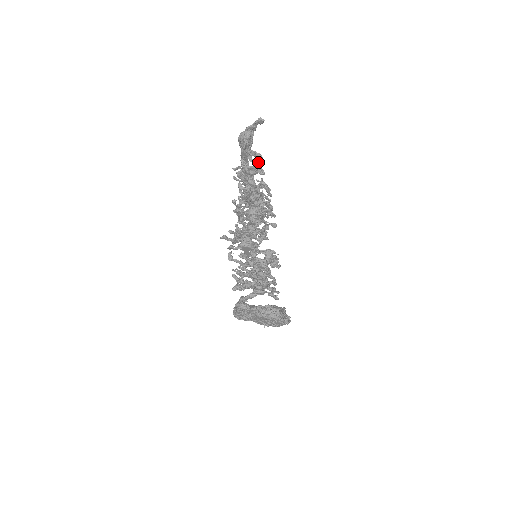
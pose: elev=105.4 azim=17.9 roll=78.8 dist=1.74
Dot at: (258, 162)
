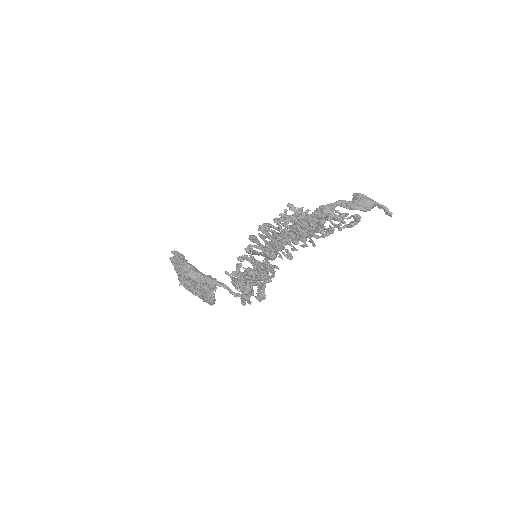
Dot at: occluded
